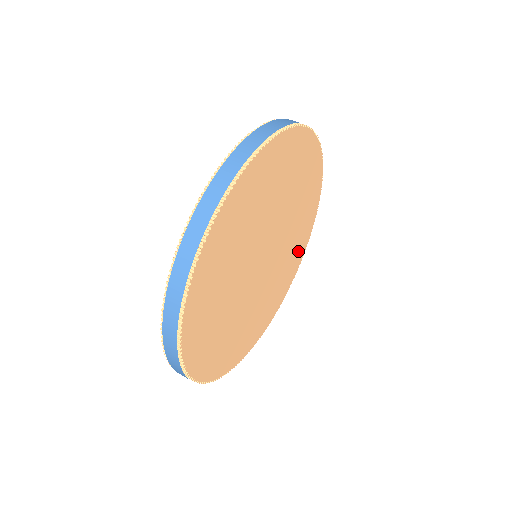
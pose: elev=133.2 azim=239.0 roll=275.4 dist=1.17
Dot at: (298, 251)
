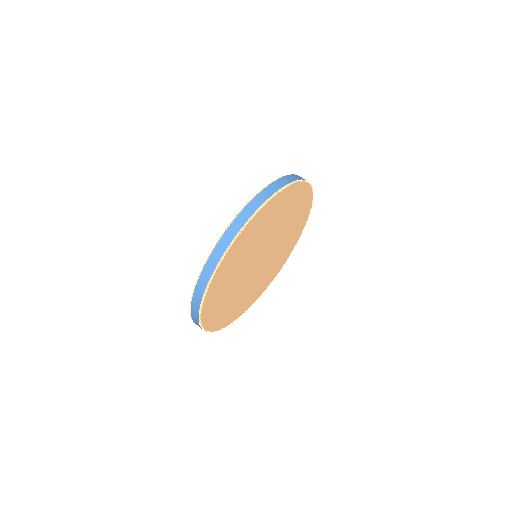
Dot at: (302, 209)
